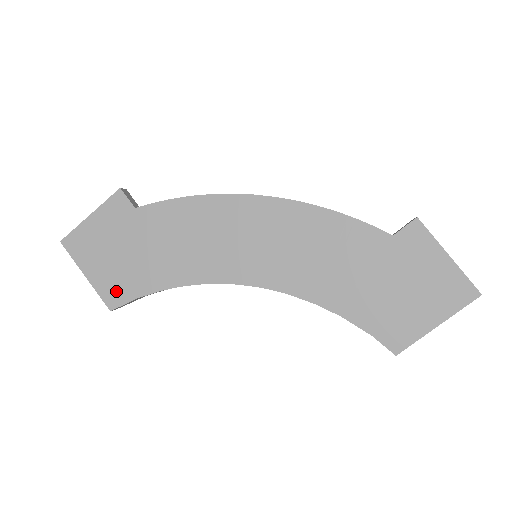
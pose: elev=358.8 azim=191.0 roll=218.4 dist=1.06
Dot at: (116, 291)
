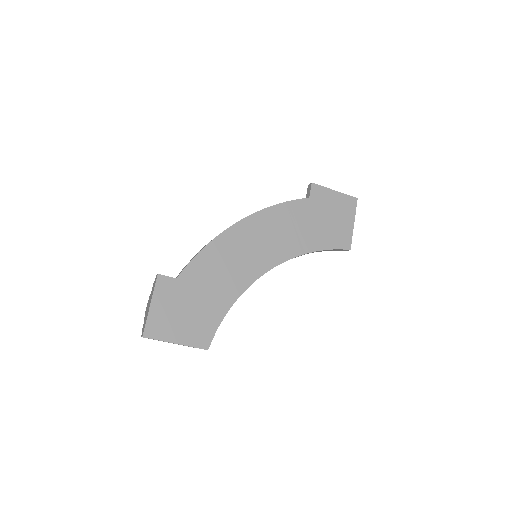
Dot at: (202, 335)
